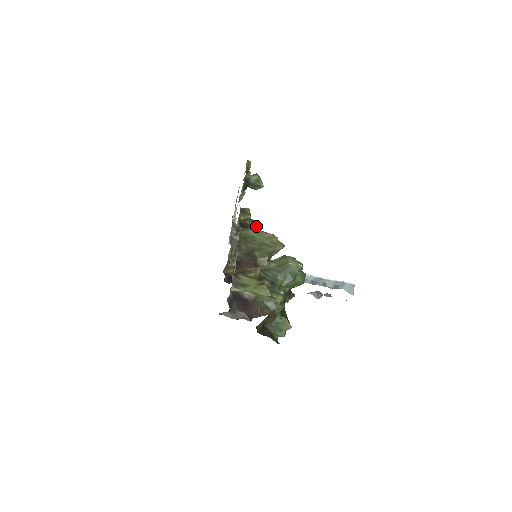
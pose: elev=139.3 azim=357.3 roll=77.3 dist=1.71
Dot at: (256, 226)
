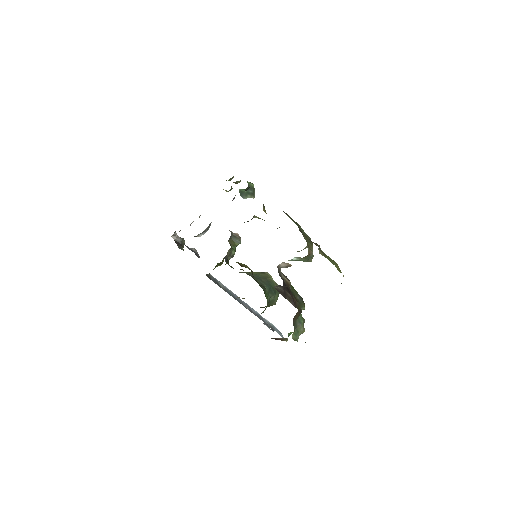
Dot at: occluded
